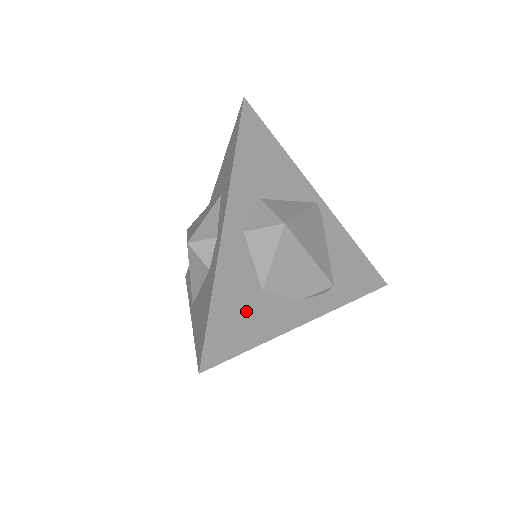
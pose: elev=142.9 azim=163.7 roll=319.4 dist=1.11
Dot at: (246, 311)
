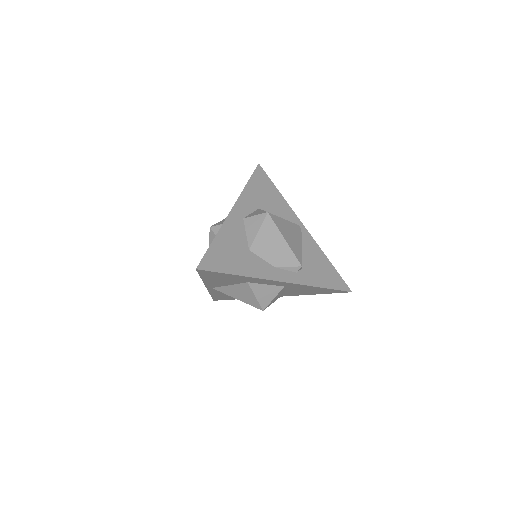
Dot at: (235, 255)
